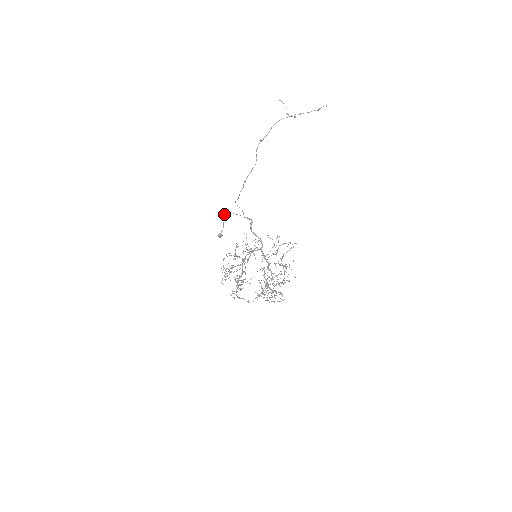
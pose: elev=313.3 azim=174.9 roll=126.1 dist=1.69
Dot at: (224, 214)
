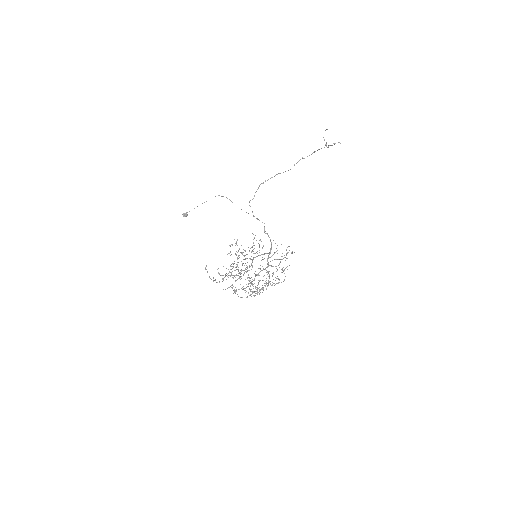
Dot at: occluded
